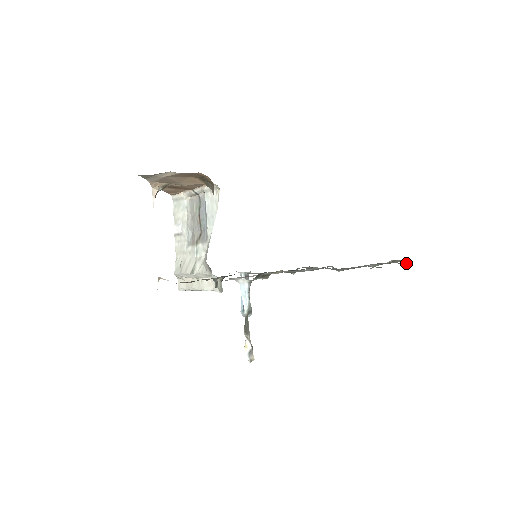
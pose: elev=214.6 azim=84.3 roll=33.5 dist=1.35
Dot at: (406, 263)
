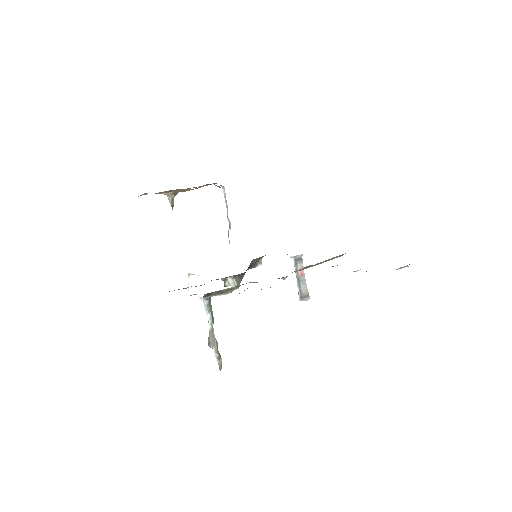
Dot at: occluded
